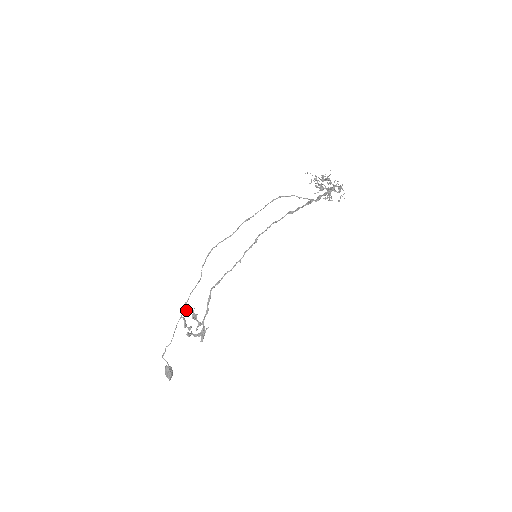
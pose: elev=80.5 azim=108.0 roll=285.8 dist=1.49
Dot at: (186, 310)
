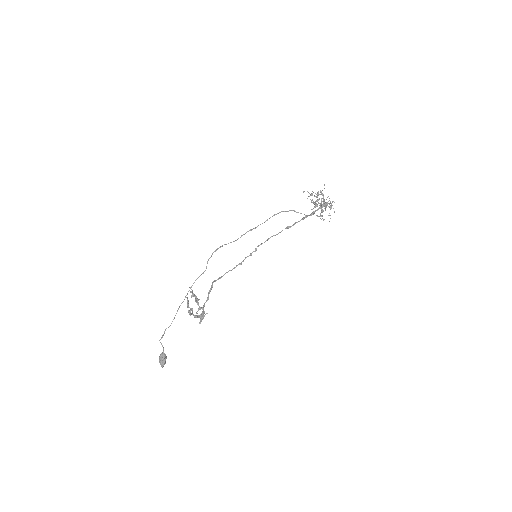
Dot at: (190, 292)
